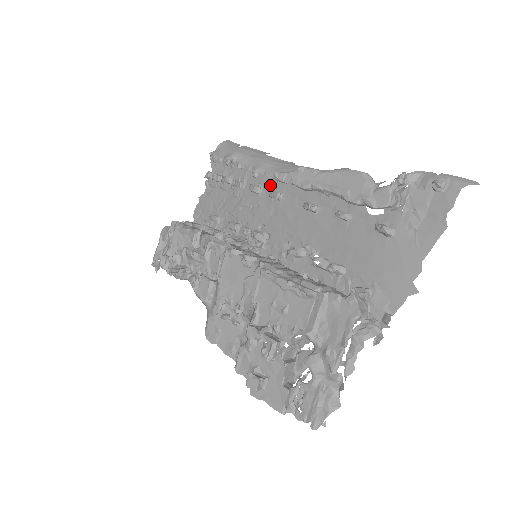
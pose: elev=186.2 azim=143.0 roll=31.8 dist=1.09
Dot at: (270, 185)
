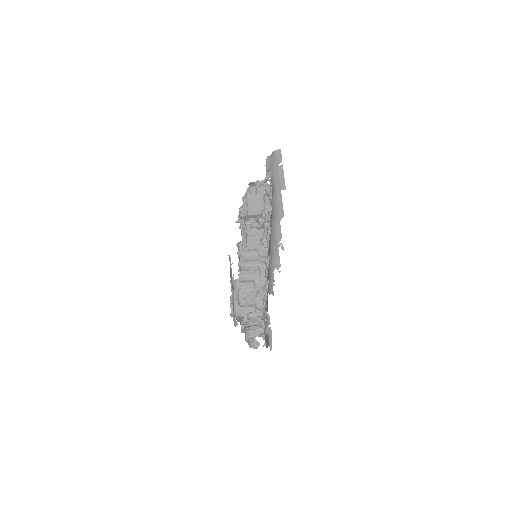
Dot at: occluded
